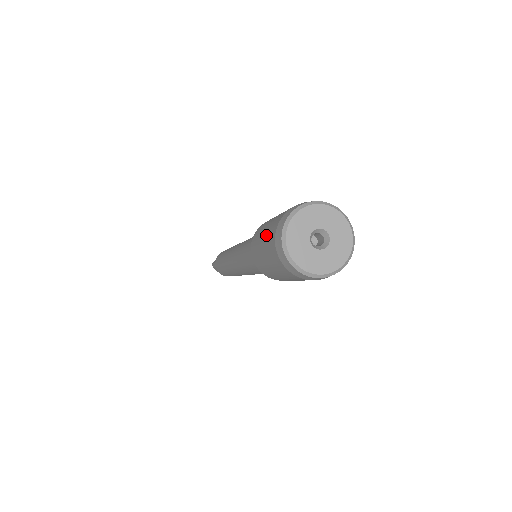
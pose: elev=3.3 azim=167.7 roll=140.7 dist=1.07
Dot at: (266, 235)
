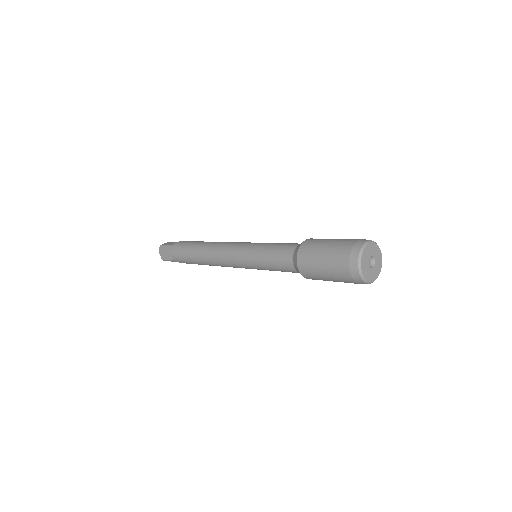
Dot at: (333, 276)
